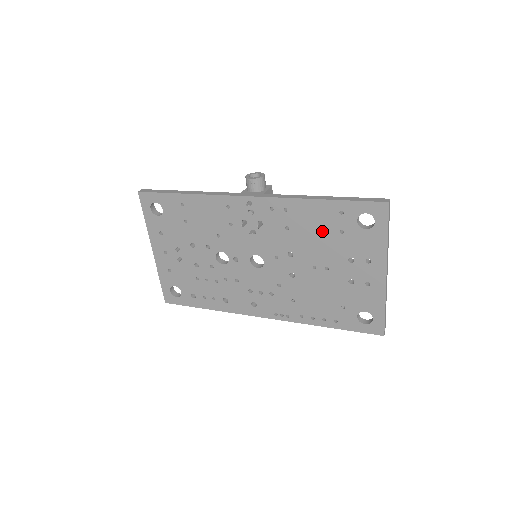
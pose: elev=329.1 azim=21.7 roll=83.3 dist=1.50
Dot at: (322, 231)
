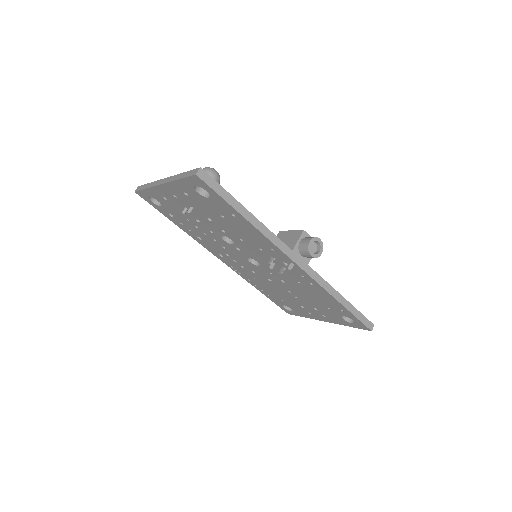
Dot at: (319, 300)
